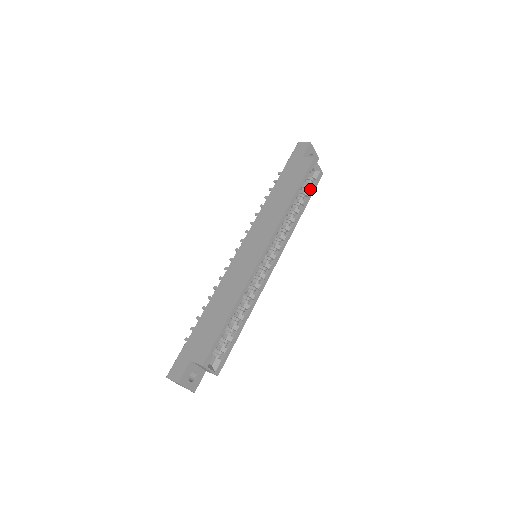
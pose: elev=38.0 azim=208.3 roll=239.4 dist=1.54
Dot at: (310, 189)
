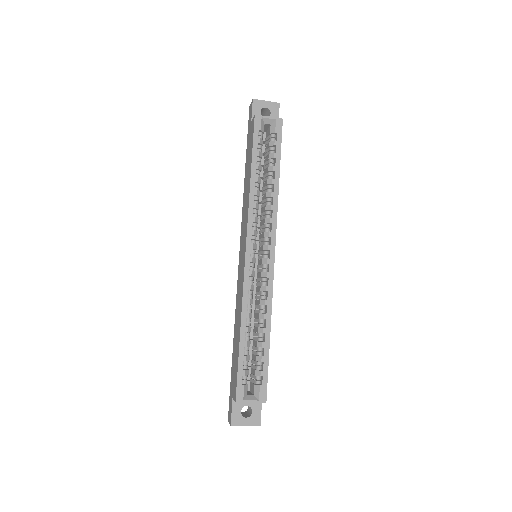
Dot at: (275, 148)
